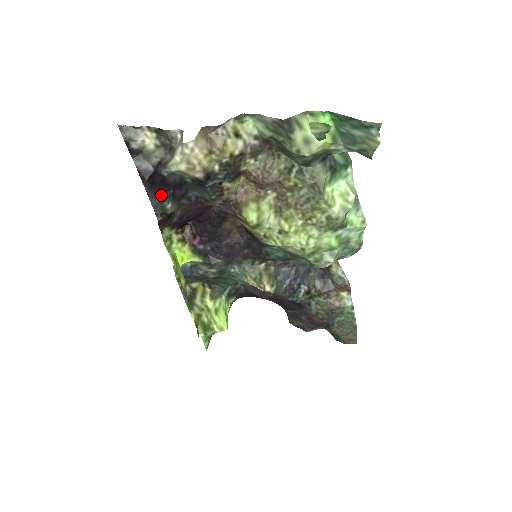
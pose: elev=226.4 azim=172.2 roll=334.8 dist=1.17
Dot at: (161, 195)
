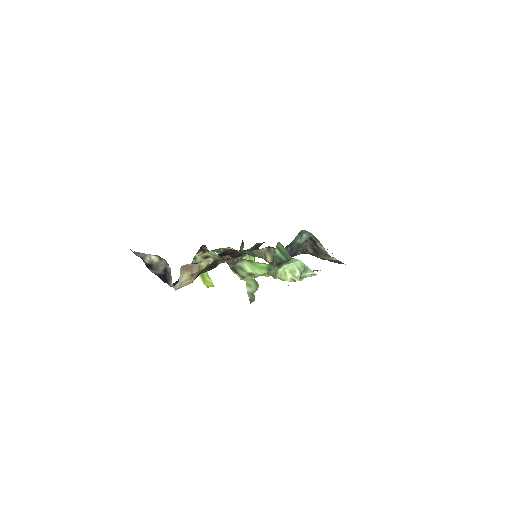
Dot at: (175, 284)
